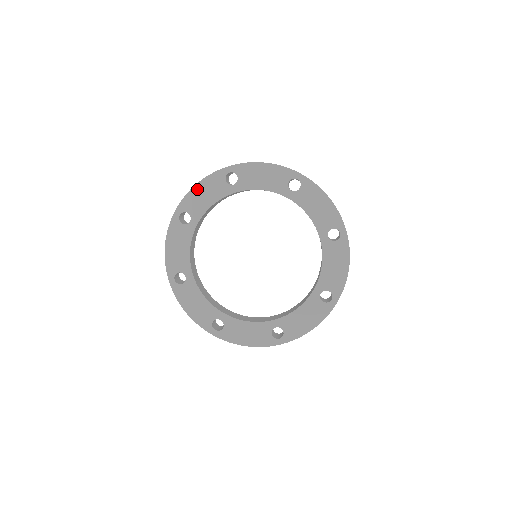
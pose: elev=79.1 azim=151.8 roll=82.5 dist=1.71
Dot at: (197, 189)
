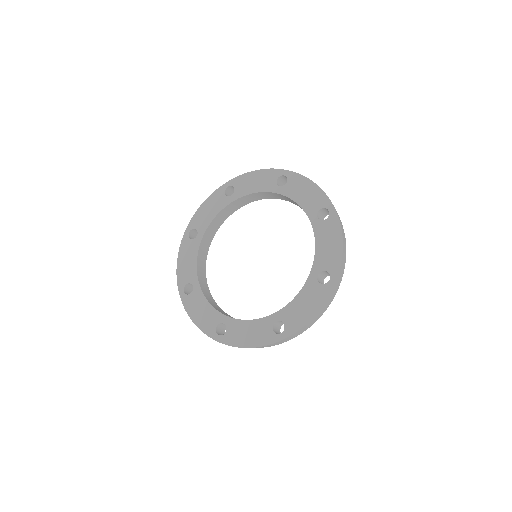
Dot at: (253, 174)
